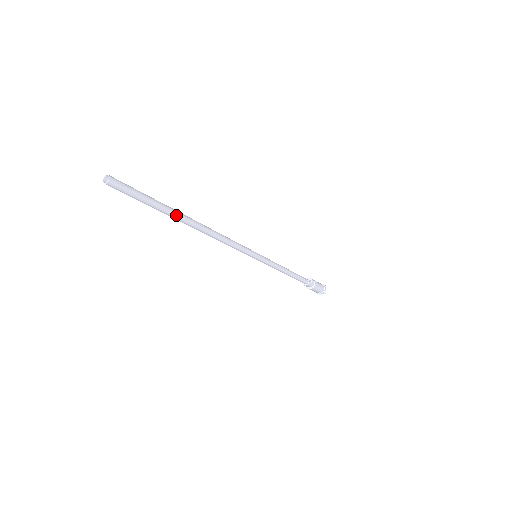
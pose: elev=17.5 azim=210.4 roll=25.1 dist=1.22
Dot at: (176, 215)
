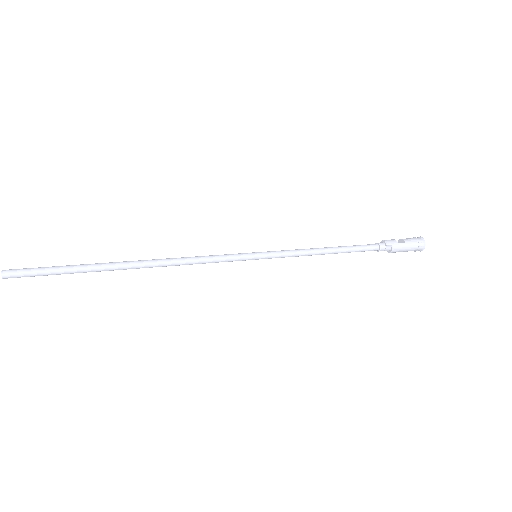
Dot at: (101, 270)
